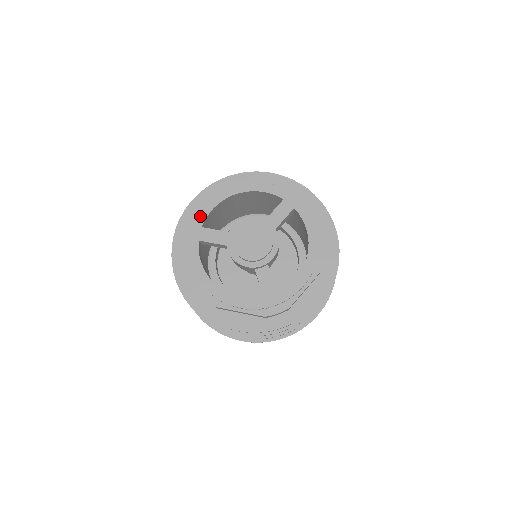
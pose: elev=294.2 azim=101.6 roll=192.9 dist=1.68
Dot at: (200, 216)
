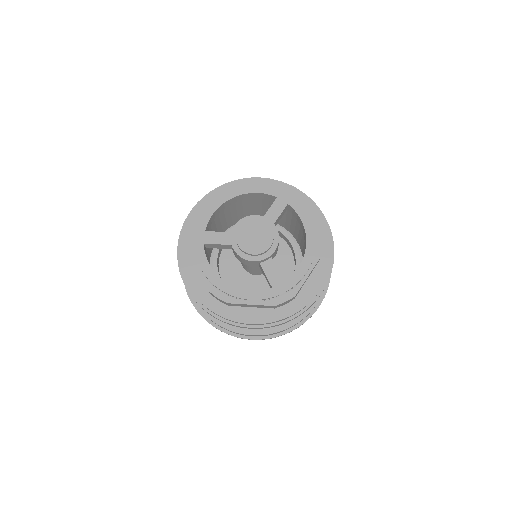
Dot at: (202, 221)
